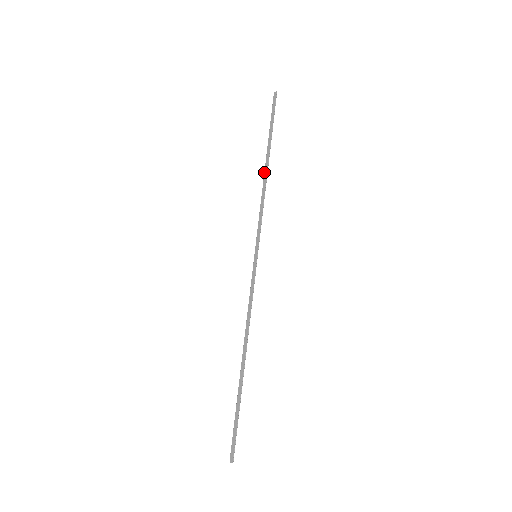
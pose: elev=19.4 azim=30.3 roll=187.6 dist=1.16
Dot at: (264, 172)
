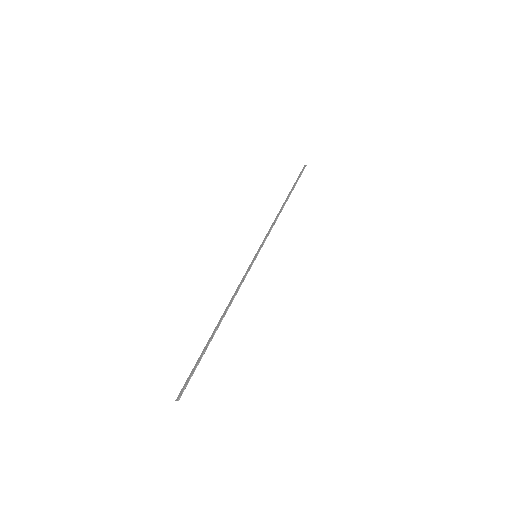
Dot at: (281, 207)
